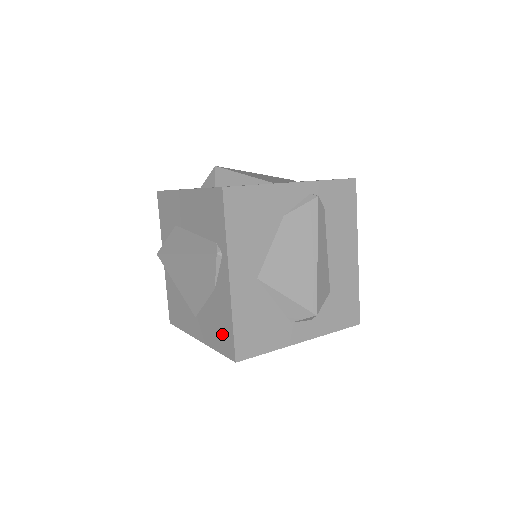
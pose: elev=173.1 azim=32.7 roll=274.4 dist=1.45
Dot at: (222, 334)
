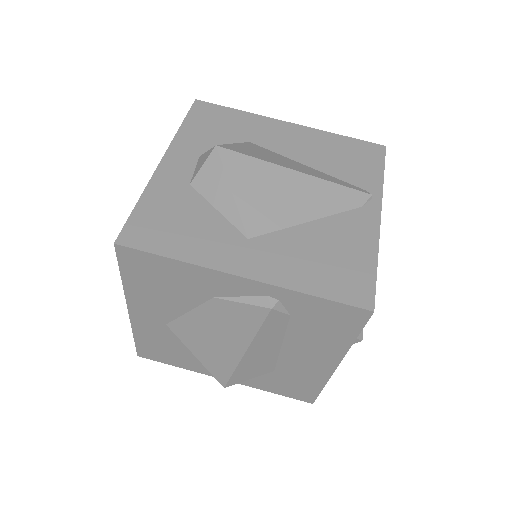
Dot at: occluded
